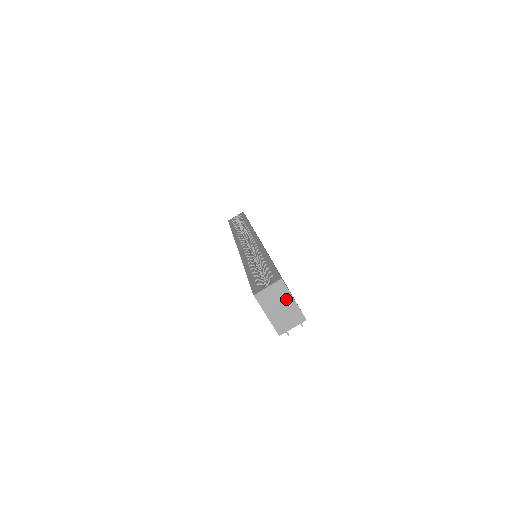
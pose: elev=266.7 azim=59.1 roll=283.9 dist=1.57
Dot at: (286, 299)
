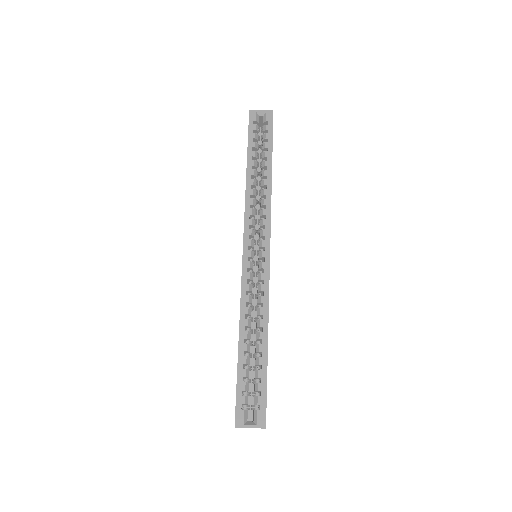
Dot at: occluded
